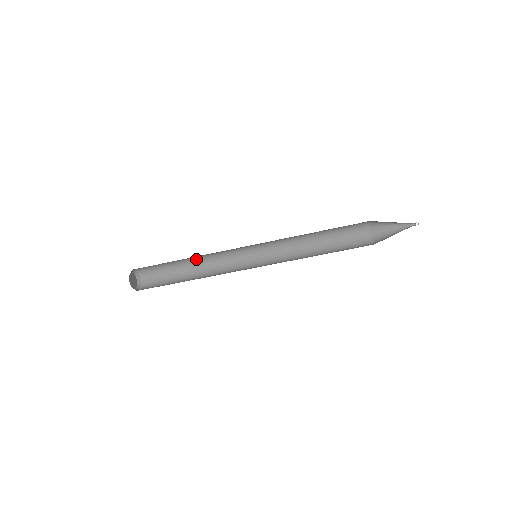
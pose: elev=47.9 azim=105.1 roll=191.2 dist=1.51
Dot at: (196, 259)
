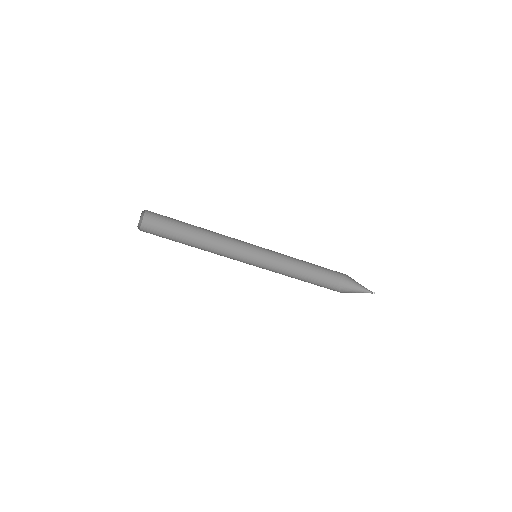
Dot at: (201, 238)
